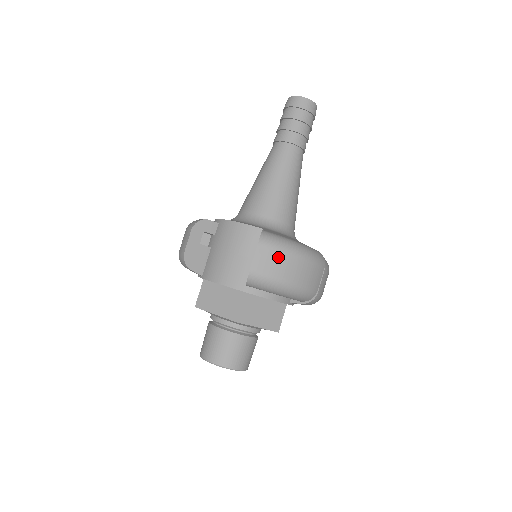
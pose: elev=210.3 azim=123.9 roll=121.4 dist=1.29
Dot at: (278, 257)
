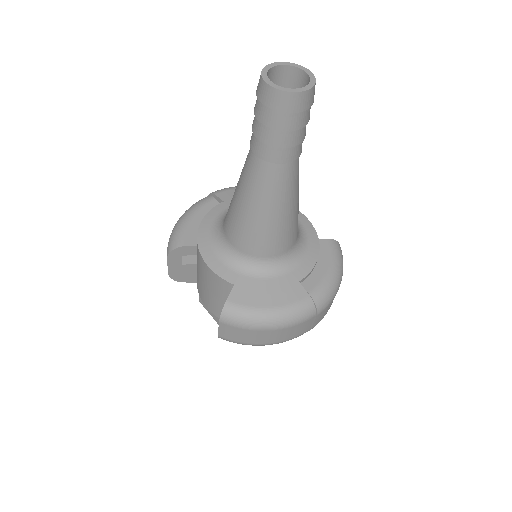
Dot at: (244, 332)
